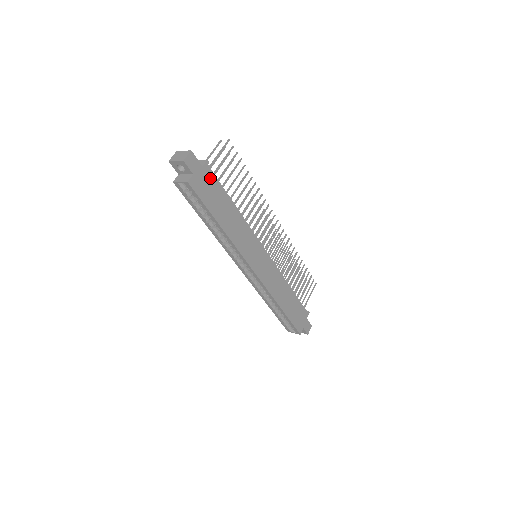
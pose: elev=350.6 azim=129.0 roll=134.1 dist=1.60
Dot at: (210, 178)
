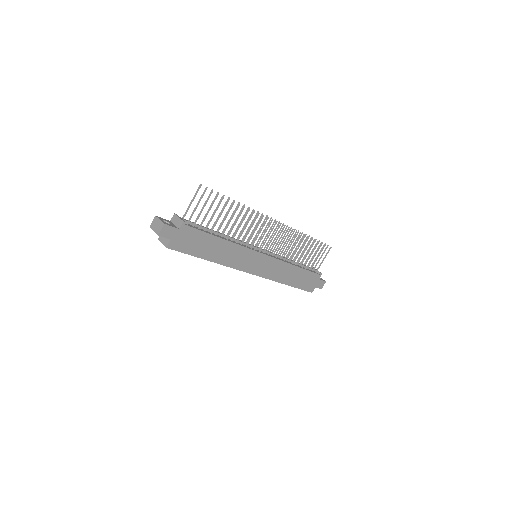
Dot at: (190, 233)
